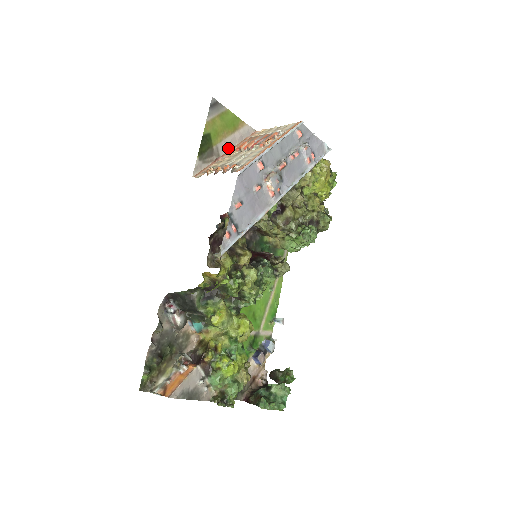
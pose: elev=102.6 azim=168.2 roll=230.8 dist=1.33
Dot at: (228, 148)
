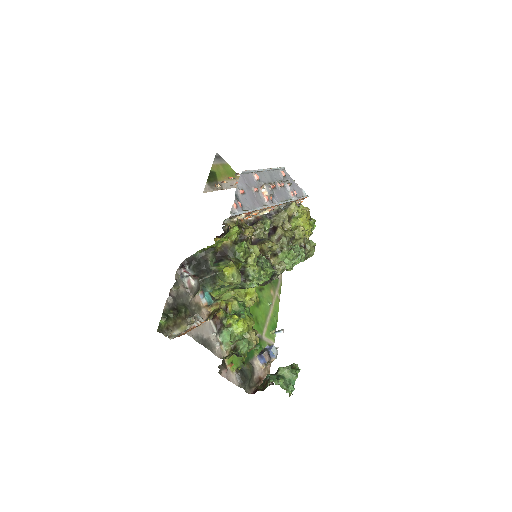
Dot at: (229, 187)
